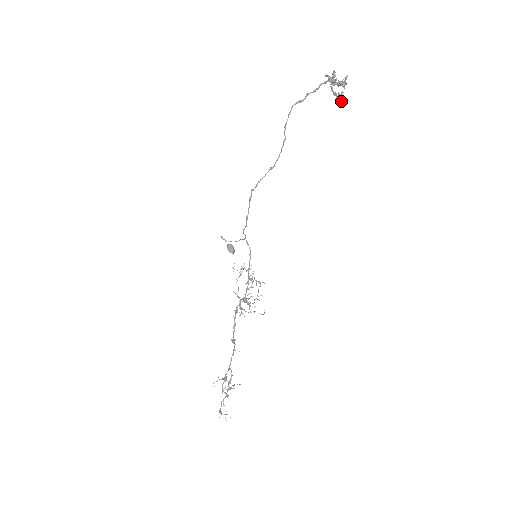
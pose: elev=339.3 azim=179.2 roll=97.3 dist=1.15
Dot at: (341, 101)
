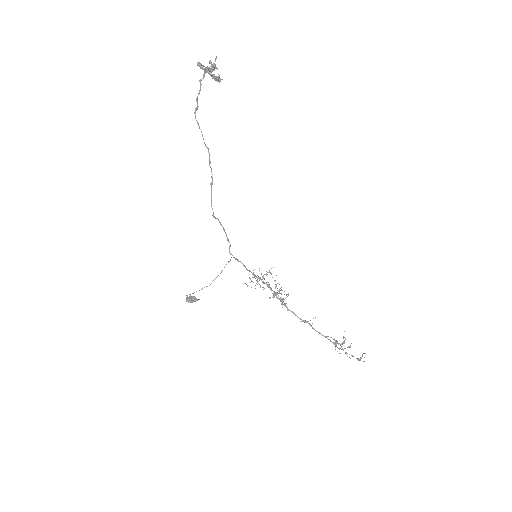
Dot at: (219, 82)
